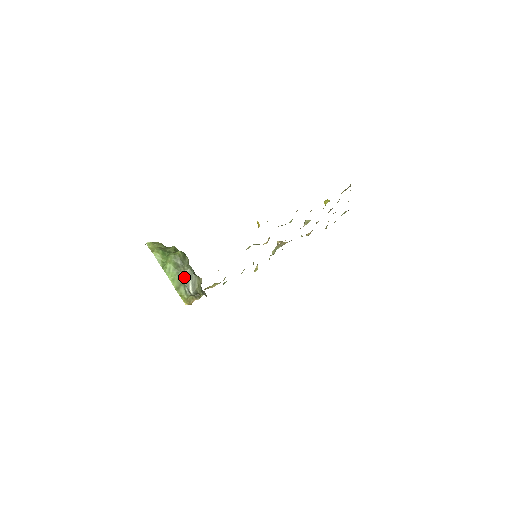
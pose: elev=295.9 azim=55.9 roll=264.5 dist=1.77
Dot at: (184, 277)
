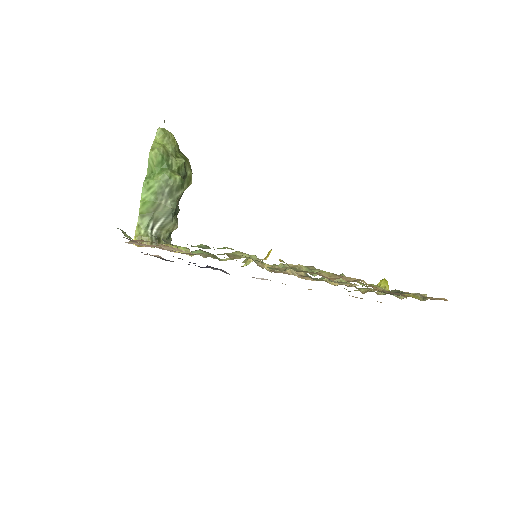
Dot at: (159, 210)
